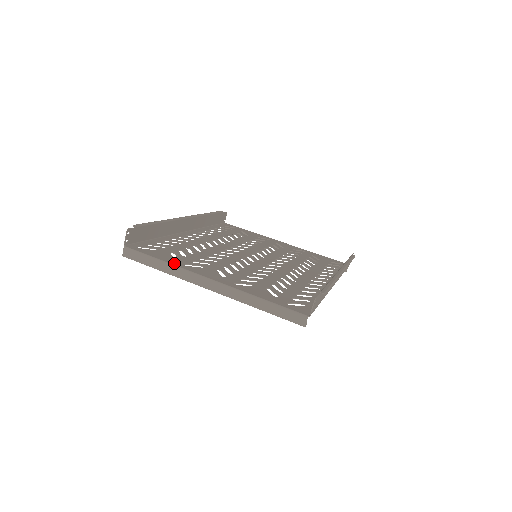
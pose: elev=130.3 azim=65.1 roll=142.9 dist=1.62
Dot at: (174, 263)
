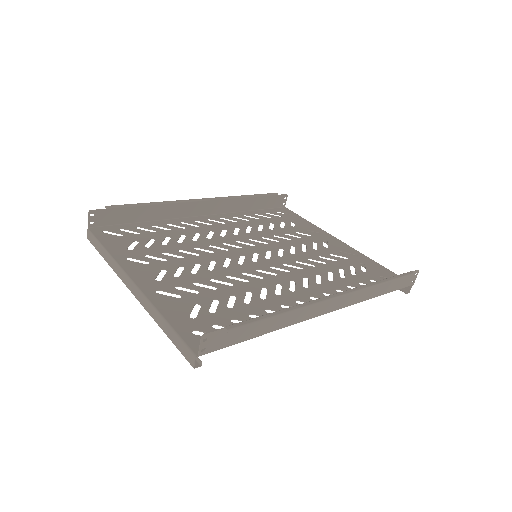
Dot at: (116, 255)
